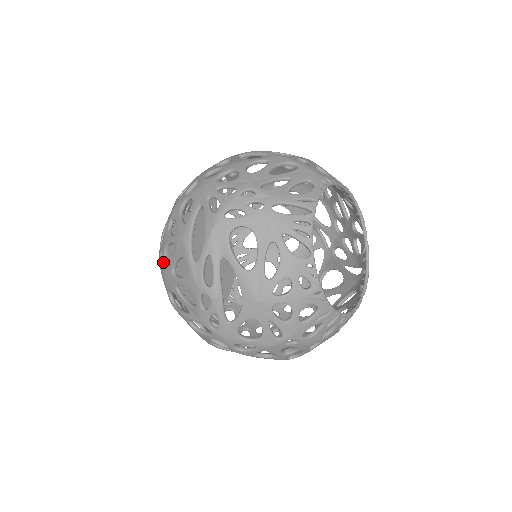
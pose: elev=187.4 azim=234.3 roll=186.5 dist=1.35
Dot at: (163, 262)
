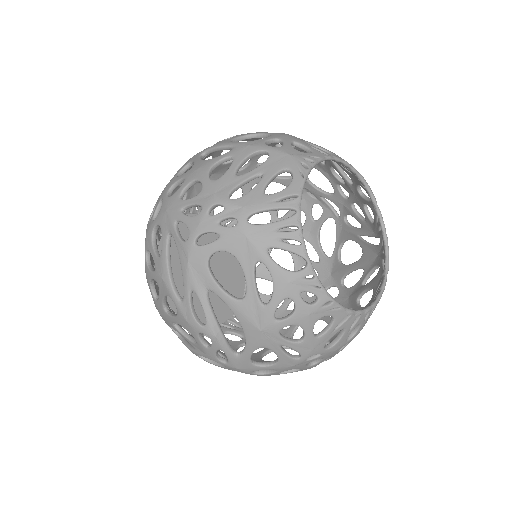
Dot at: (153, 298)
